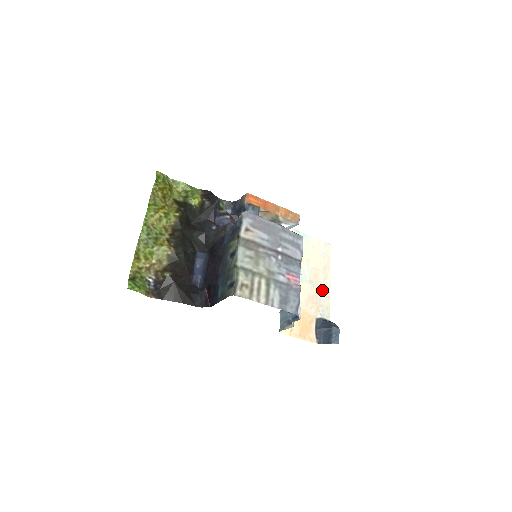
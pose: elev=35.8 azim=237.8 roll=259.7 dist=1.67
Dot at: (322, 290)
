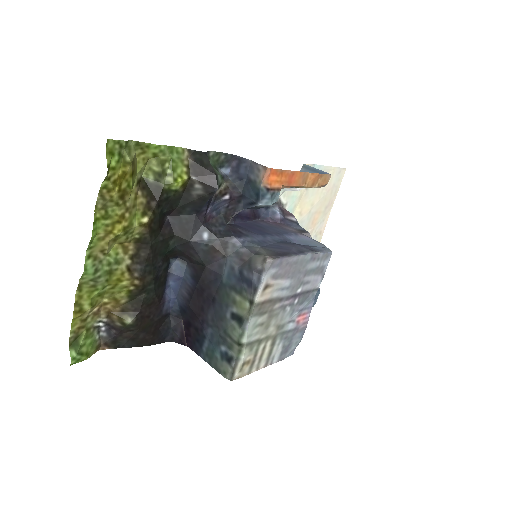
Dot at: (315, 237)
